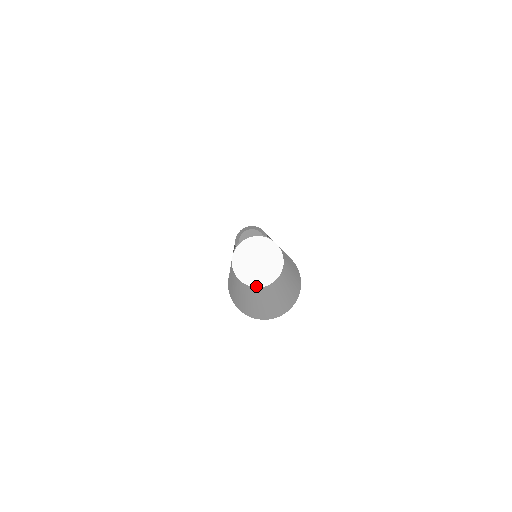
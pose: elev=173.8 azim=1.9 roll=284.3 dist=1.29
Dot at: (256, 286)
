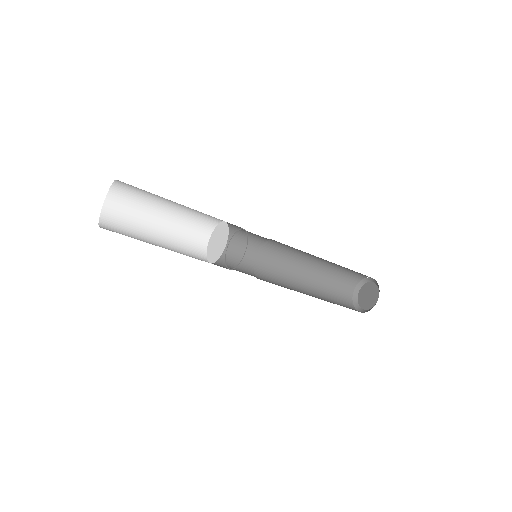
Dot at: occluded
